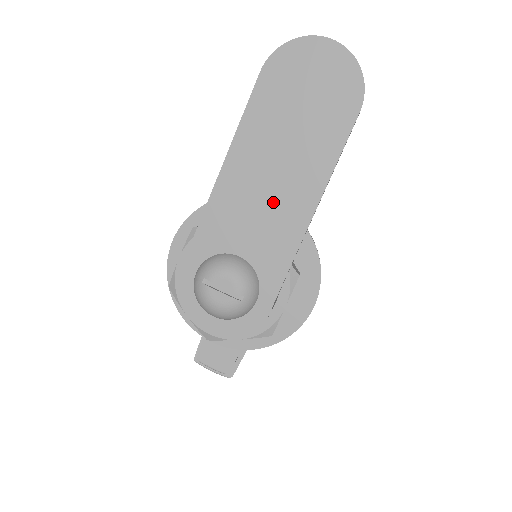
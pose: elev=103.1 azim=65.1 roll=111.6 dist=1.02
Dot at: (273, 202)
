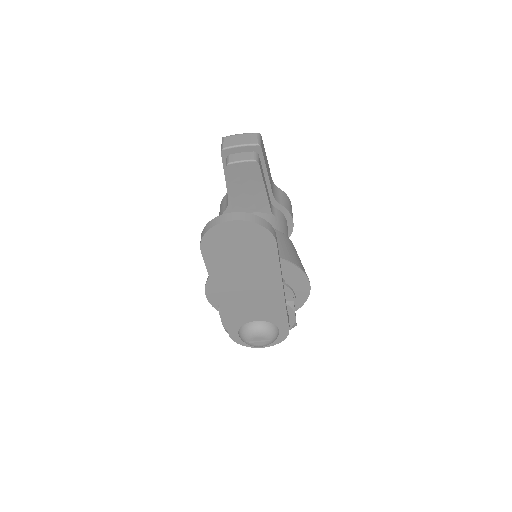
Dot at: (257, 296)
